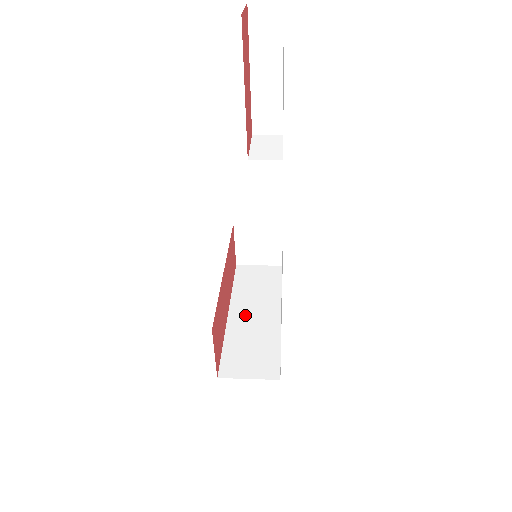
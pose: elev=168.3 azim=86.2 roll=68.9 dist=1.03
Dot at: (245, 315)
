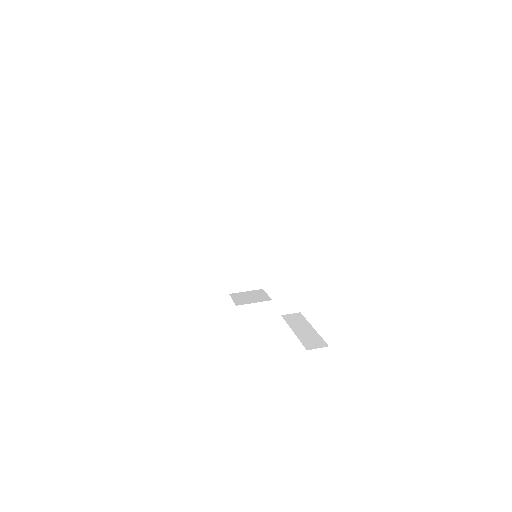
Dot at: (235, 242)
